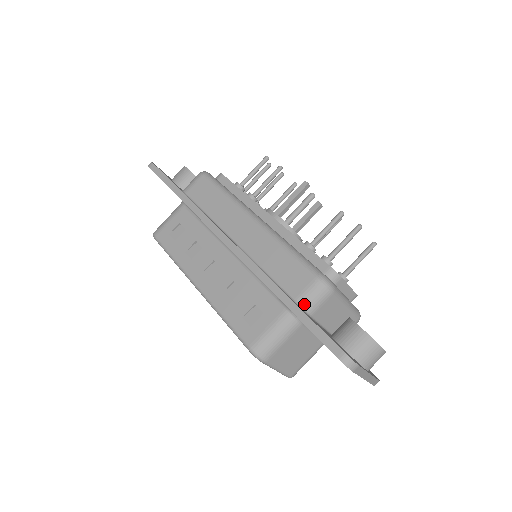
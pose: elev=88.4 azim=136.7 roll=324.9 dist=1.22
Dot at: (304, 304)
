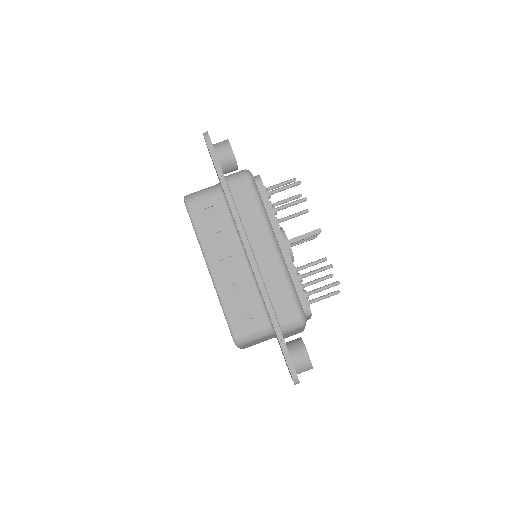
Dot at: (284, 328)
